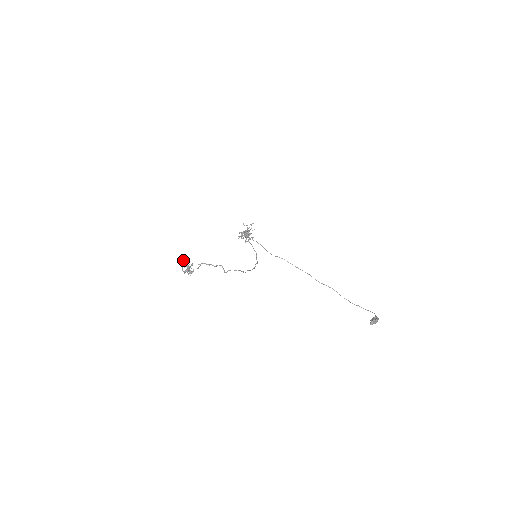
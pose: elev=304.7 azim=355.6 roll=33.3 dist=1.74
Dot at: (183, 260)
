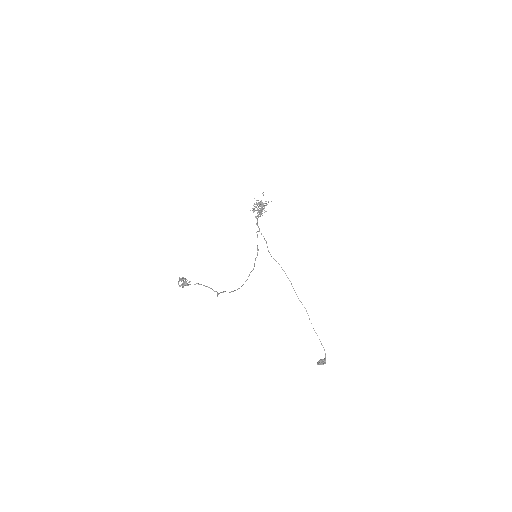
Dot at: (183, 280)
